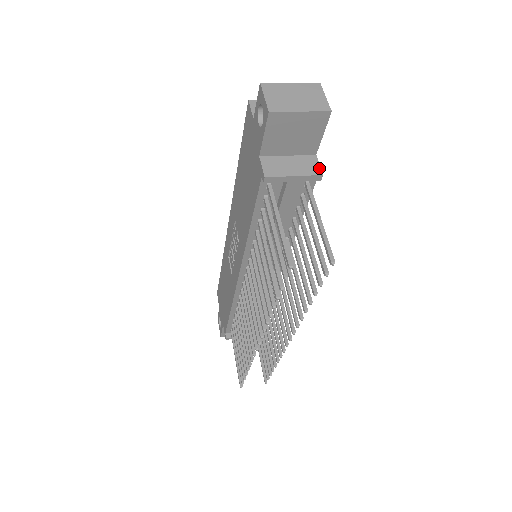
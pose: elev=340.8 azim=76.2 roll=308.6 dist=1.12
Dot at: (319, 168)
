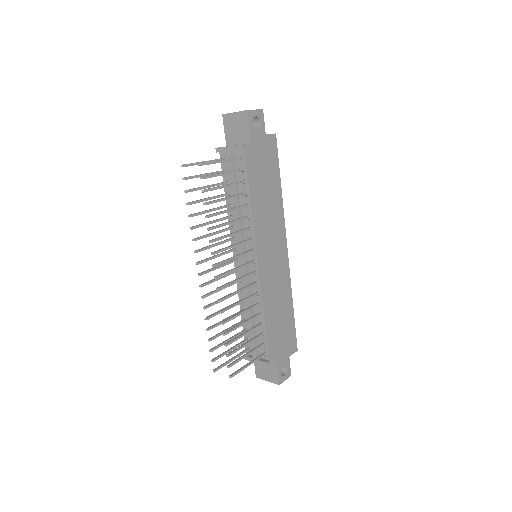
Dot at: (243, 145)
